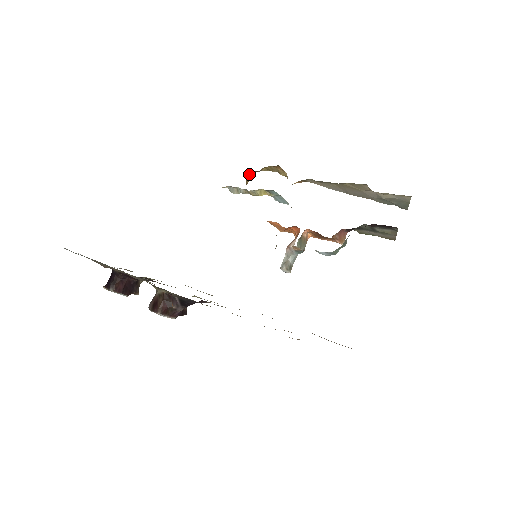
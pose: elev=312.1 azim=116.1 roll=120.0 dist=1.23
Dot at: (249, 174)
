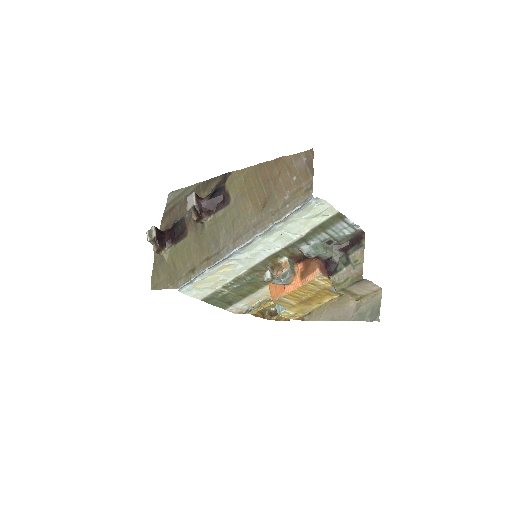
Dot at: (264, 314)
